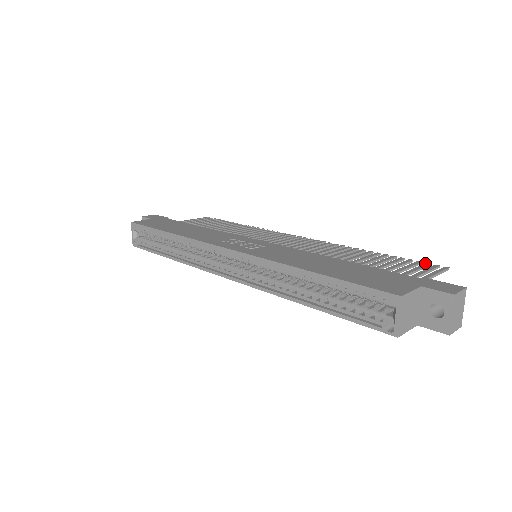
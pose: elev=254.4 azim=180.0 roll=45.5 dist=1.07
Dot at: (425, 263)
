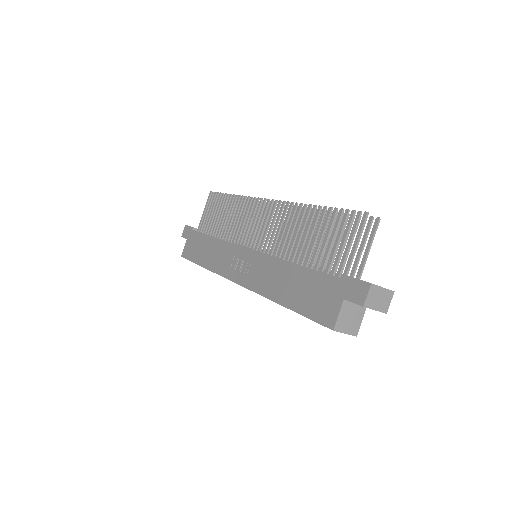
Dot at: (350, 214)
